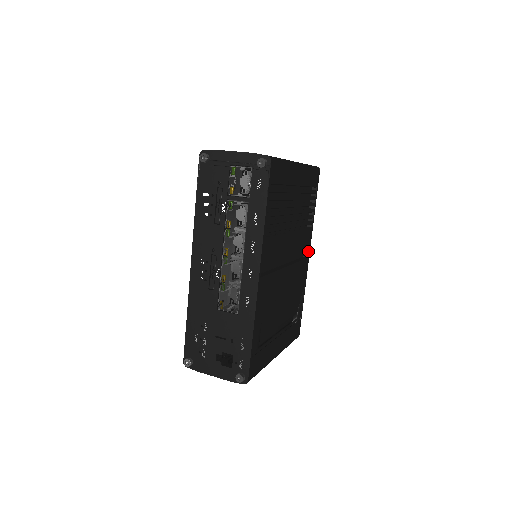
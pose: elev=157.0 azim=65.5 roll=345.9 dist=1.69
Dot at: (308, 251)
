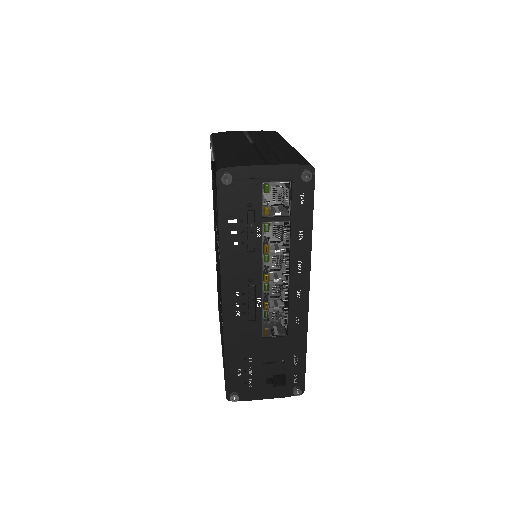
Dot at: occluded
